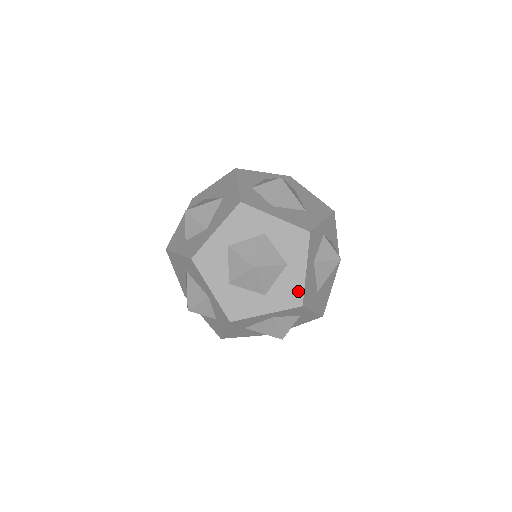
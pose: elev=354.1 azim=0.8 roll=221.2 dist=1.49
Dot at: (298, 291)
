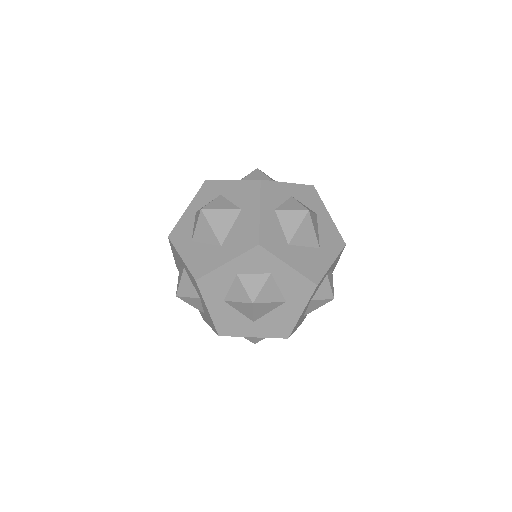
Dot at: (212, 323)
